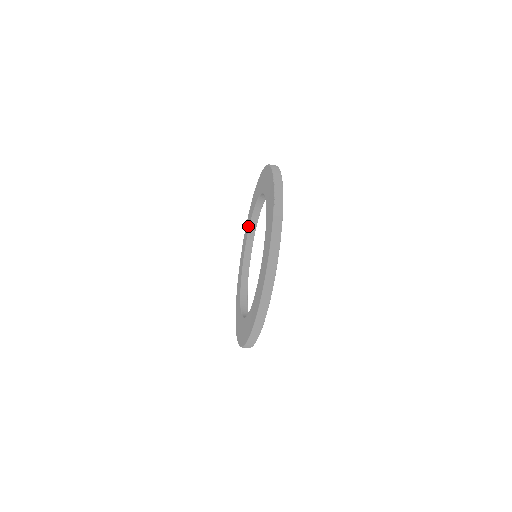
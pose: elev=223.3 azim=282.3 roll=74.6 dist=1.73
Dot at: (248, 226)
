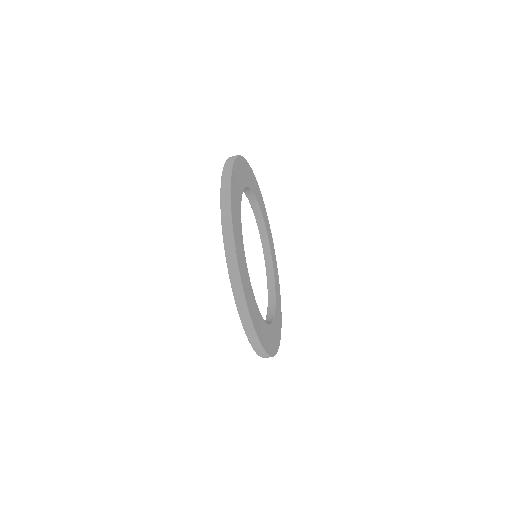
Dot at: occluded
